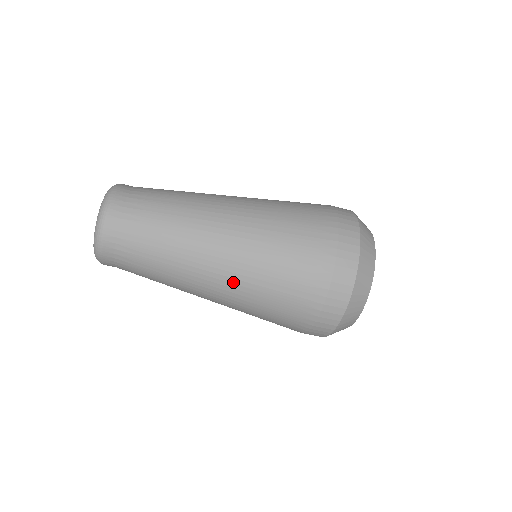
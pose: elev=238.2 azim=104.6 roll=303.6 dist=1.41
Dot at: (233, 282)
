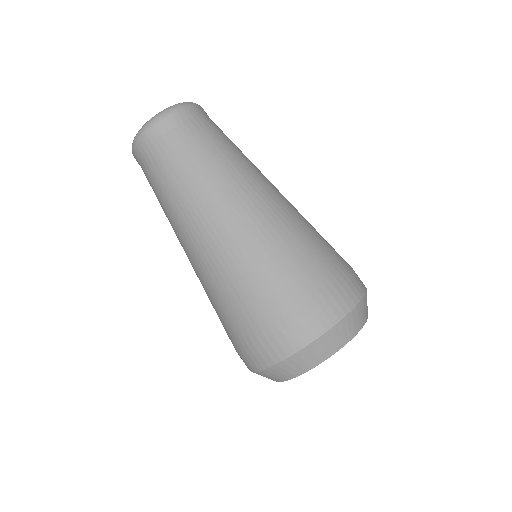
Dot at: (281, 207)
